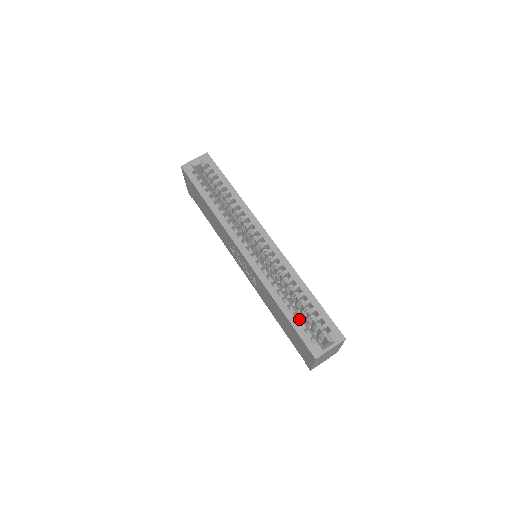
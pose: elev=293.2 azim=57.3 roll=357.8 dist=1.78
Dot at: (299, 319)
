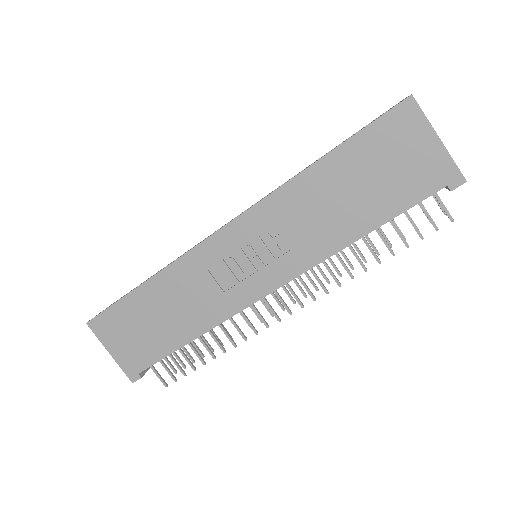
Dot at: occluded
